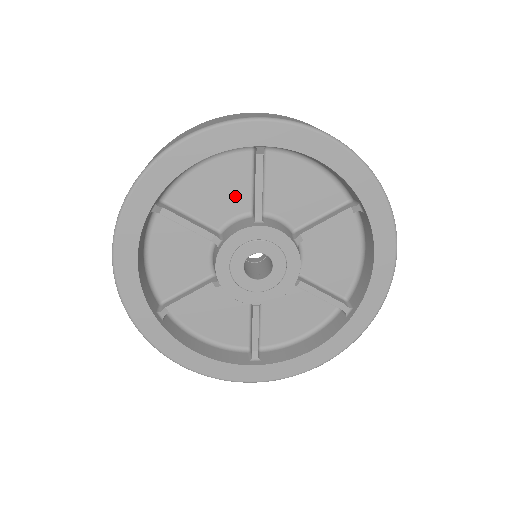
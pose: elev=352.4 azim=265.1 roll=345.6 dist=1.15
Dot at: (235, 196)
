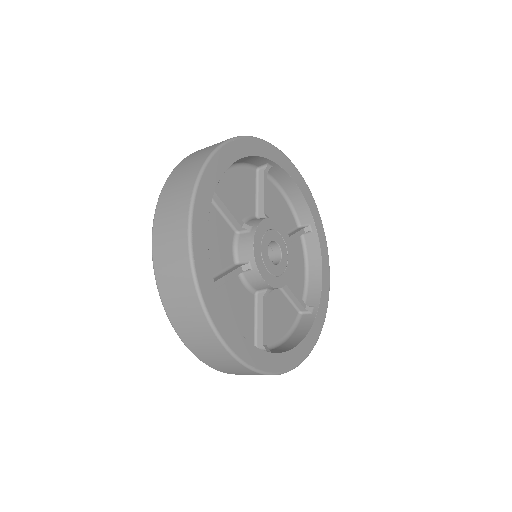
Dot at: (248, 200)
